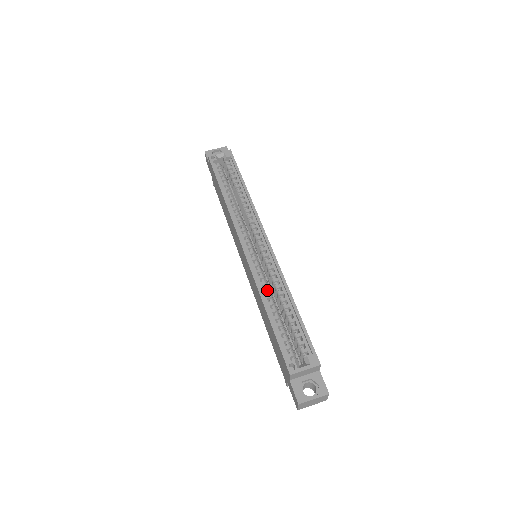
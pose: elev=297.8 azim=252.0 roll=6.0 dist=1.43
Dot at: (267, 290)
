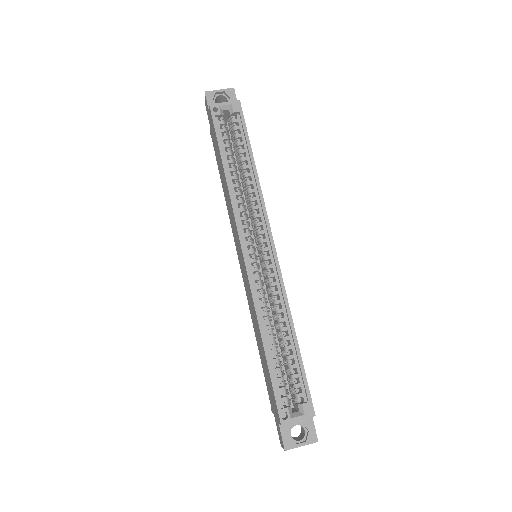
Dot at: (266, 315)
